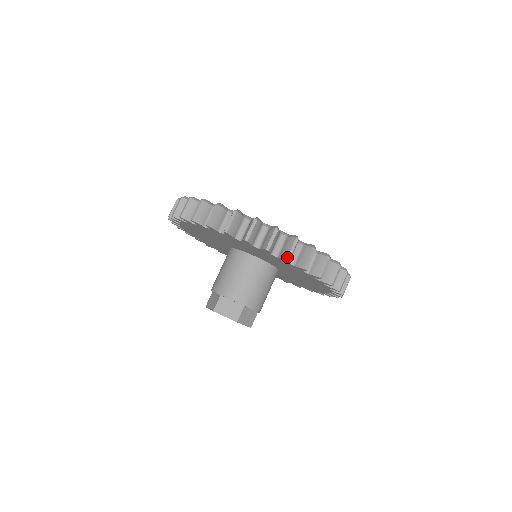
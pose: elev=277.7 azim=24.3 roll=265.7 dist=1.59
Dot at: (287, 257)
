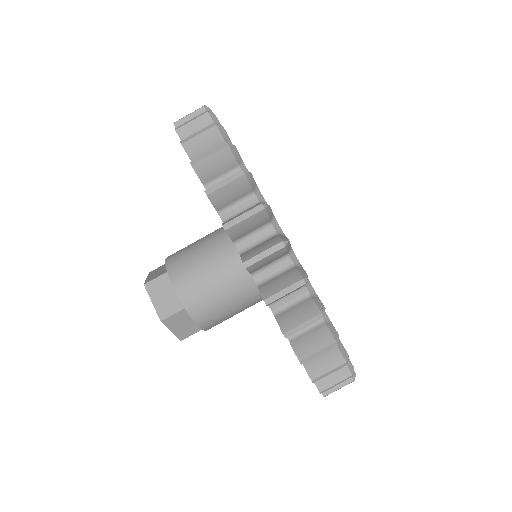
Dot at: (327, 395)
